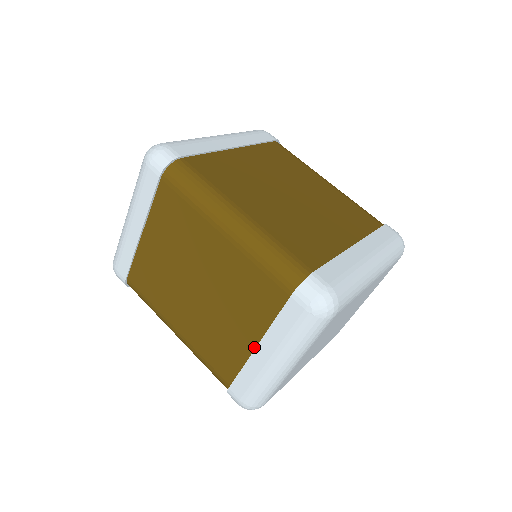
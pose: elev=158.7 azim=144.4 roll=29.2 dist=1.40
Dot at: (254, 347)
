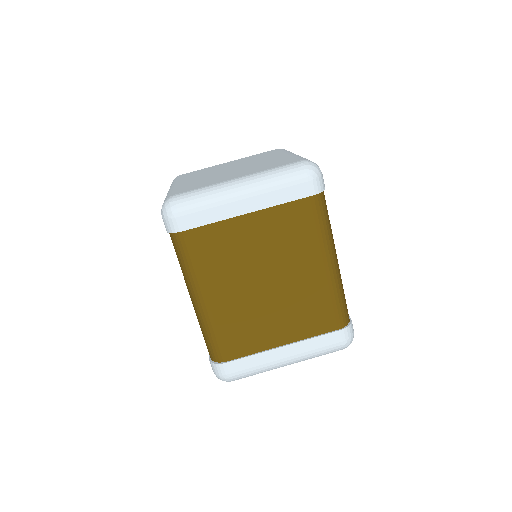
Dot at: (279, 345)
